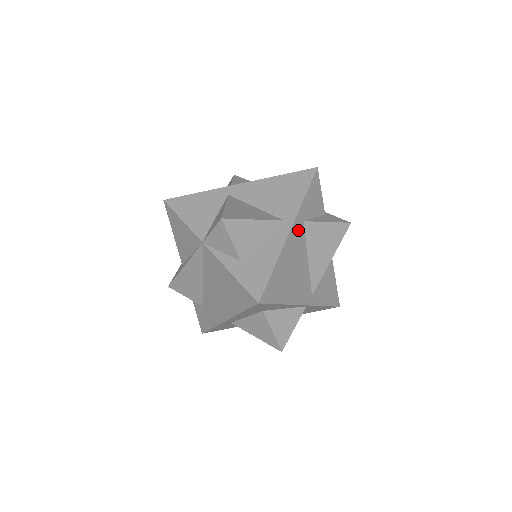
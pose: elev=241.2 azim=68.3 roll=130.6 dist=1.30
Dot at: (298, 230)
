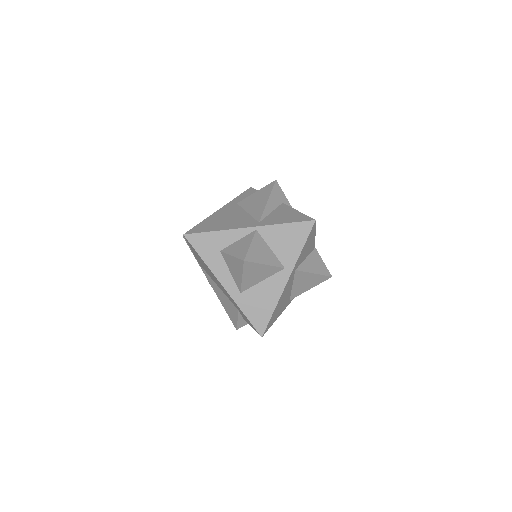
Dot at: (231, 207)
